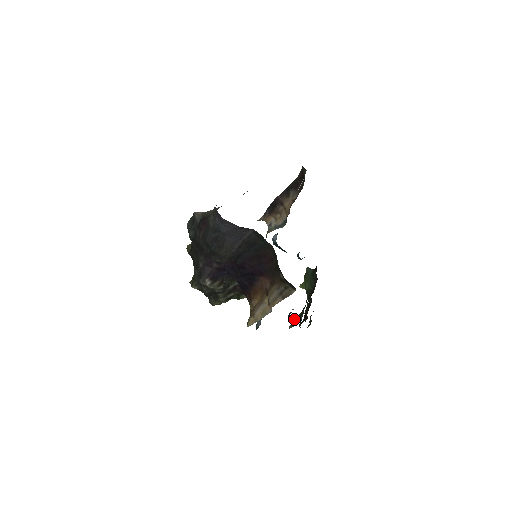
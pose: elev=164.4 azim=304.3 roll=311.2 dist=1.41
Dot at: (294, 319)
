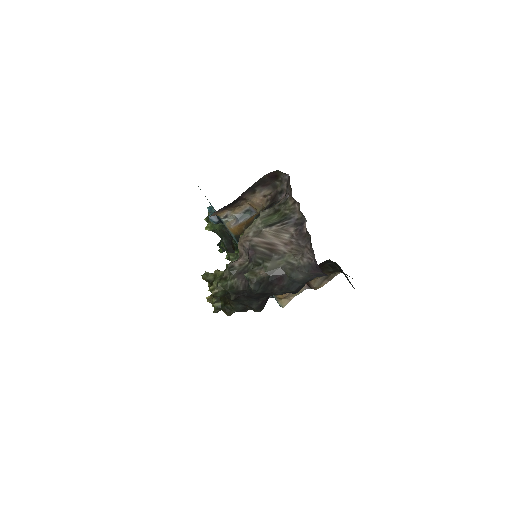
Dot at: occluded
